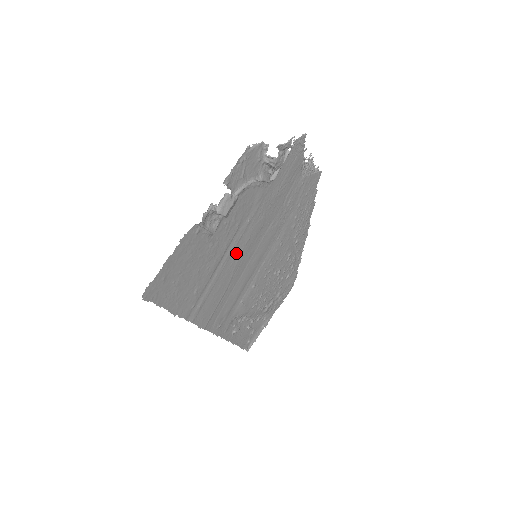
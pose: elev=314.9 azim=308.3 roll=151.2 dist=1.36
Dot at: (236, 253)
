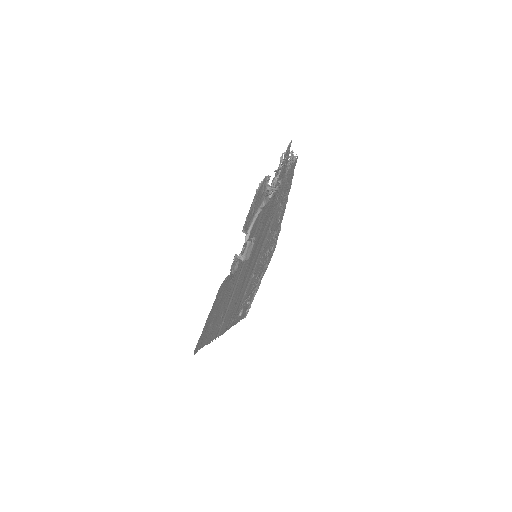
Dot at: (245, 267)
